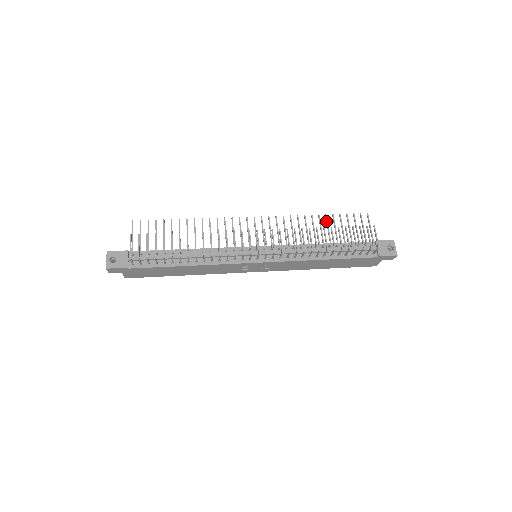
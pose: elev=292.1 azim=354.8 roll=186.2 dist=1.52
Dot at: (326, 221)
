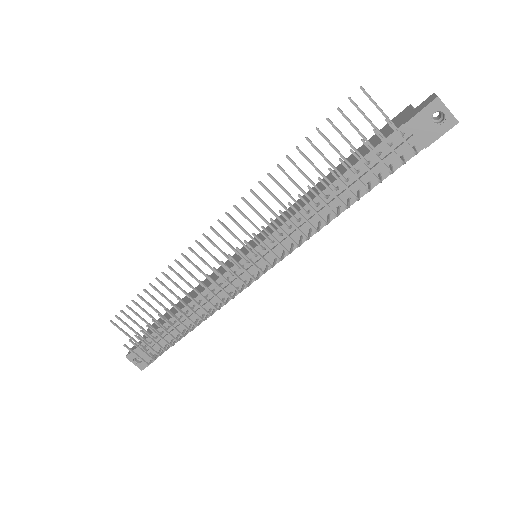
Dot at: occluded
